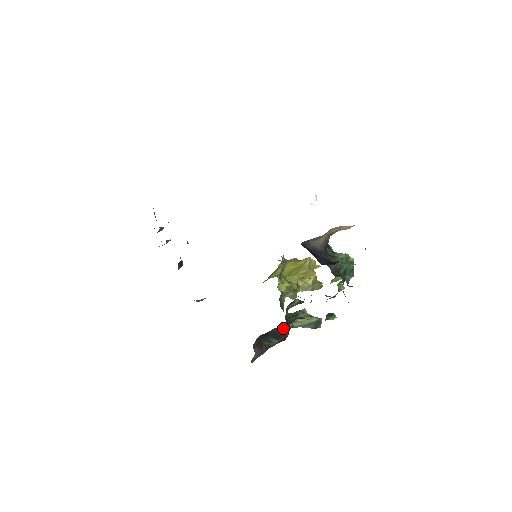
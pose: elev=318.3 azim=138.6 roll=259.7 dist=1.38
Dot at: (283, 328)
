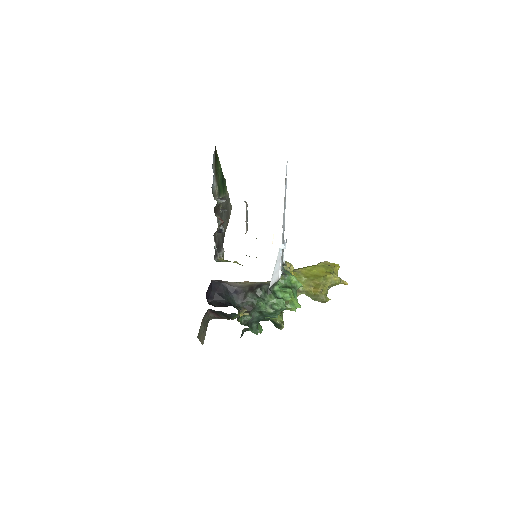
Dot at: (228, 314)
